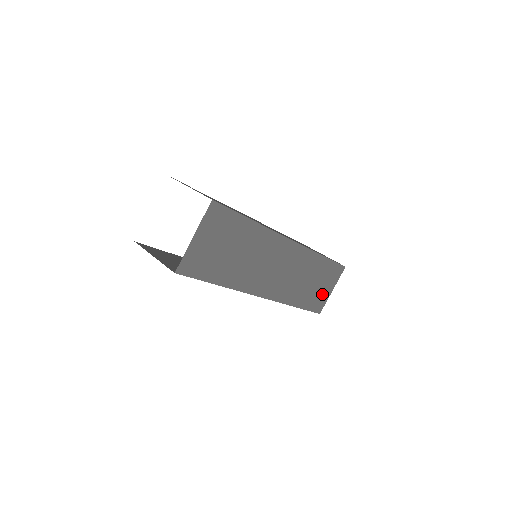
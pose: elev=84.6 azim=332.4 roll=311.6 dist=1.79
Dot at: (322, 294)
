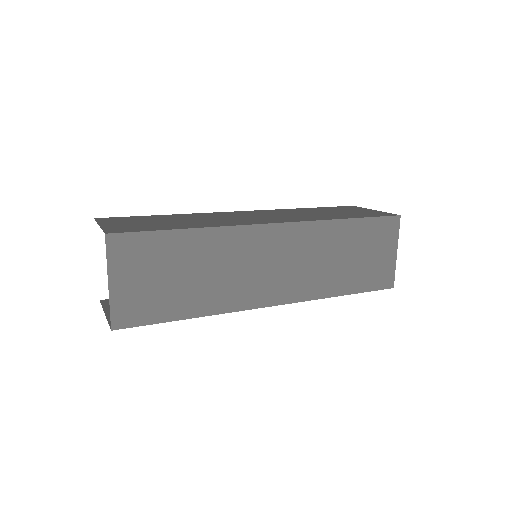
Dot at: (380, 264)
